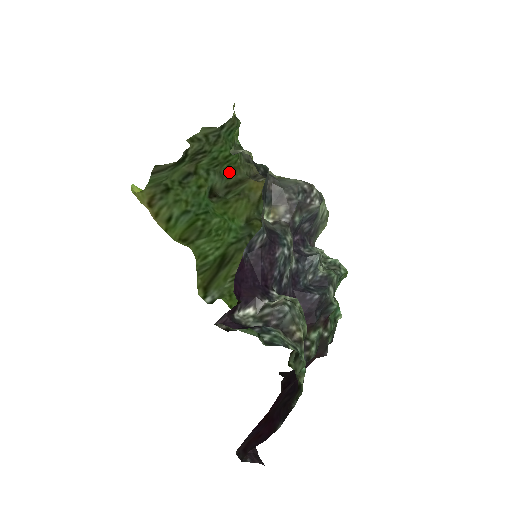
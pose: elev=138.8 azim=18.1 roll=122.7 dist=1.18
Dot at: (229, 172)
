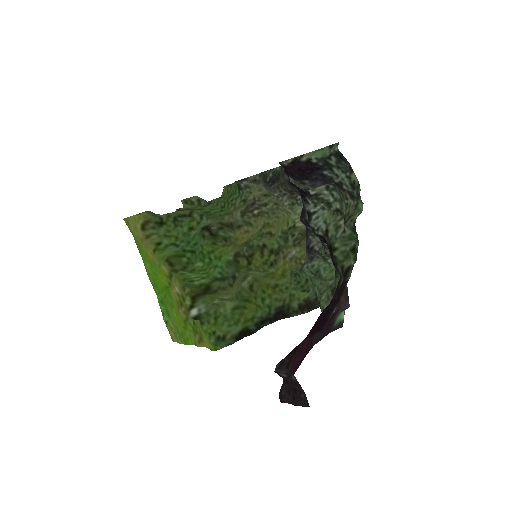
Dot at: (223, 215)
